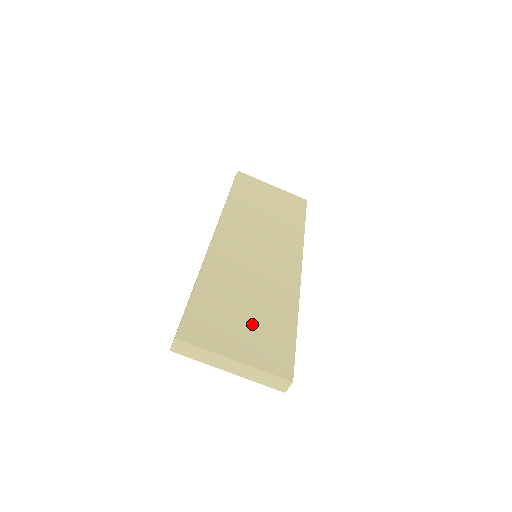
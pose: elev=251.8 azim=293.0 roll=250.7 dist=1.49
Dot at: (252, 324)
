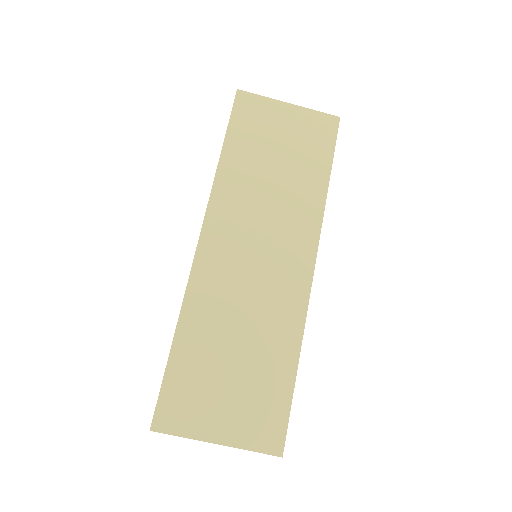
Dot at: (240, 385)
